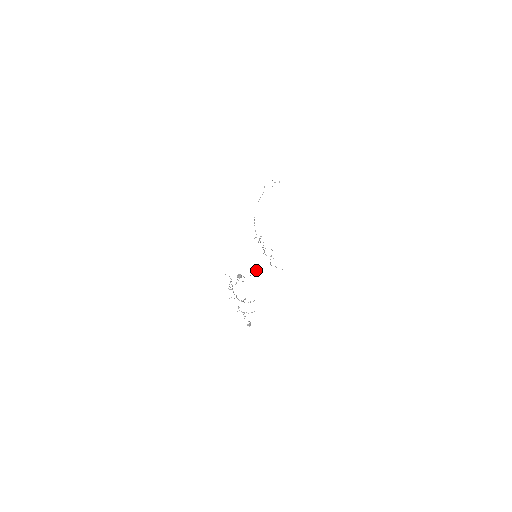
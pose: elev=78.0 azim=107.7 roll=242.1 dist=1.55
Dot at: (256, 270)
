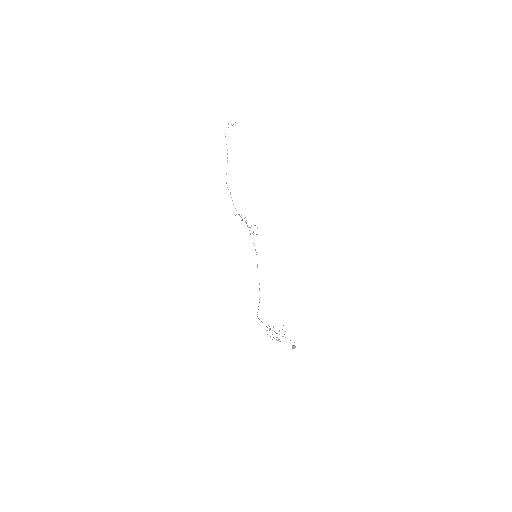
Dot at: (257, 267)
